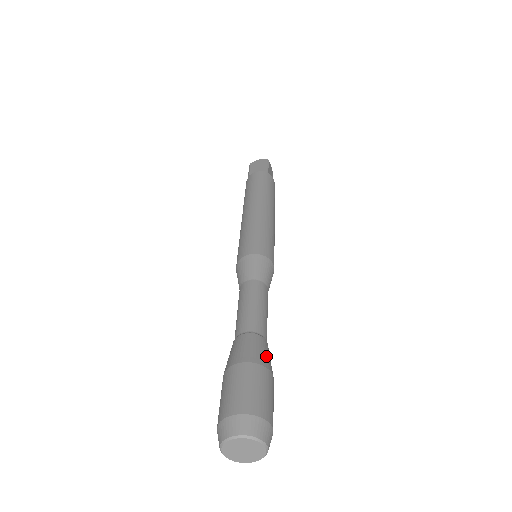
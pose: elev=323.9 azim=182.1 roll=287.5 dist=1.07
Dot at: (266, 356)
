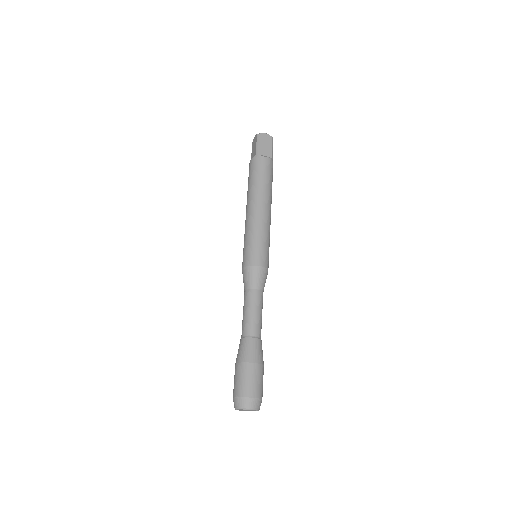
Dot at: (249, 353)
